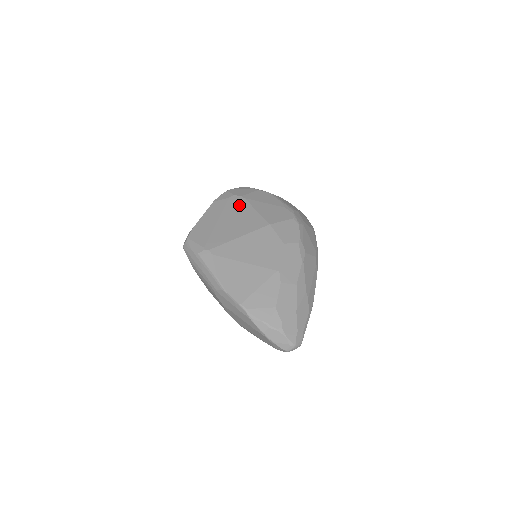
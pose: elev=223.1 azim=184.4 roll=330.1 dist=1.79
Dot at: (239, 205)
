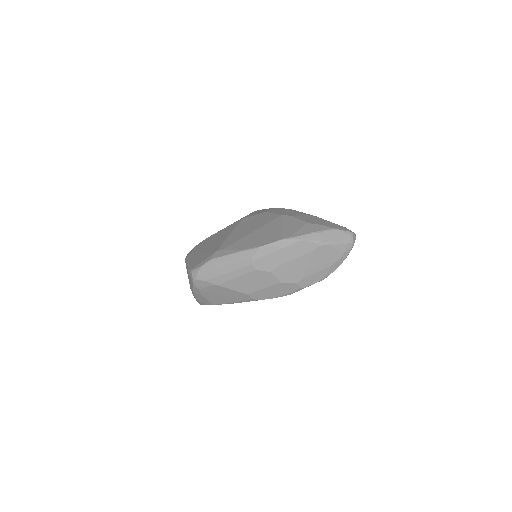
Dot at: (207, 240)
